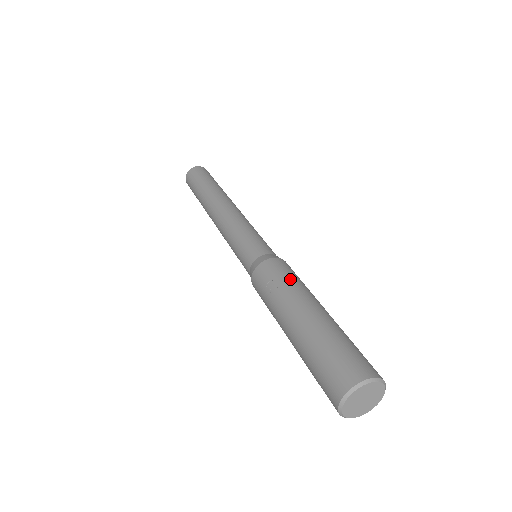
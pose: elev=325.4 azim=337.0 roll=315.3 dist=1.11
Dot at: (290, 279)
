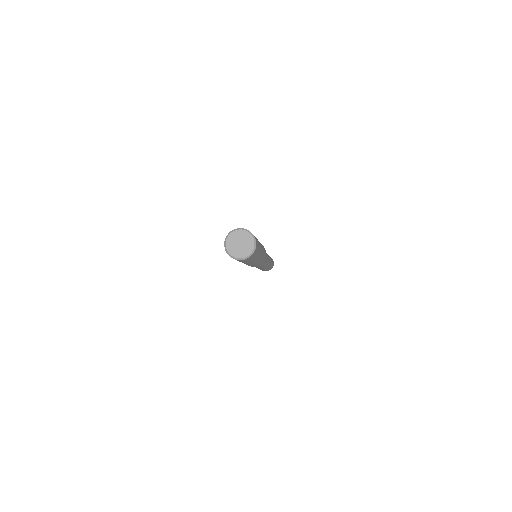
Dot at: occluded
